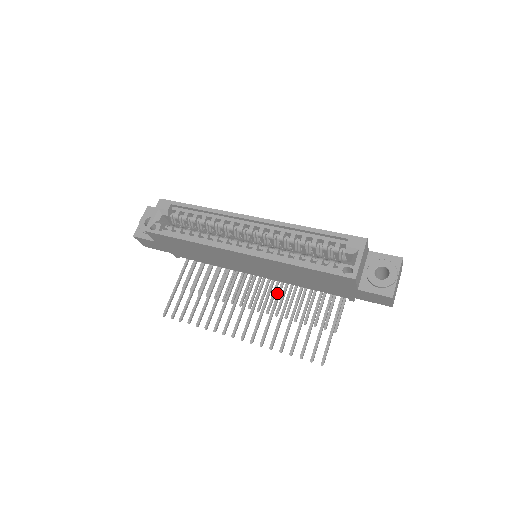
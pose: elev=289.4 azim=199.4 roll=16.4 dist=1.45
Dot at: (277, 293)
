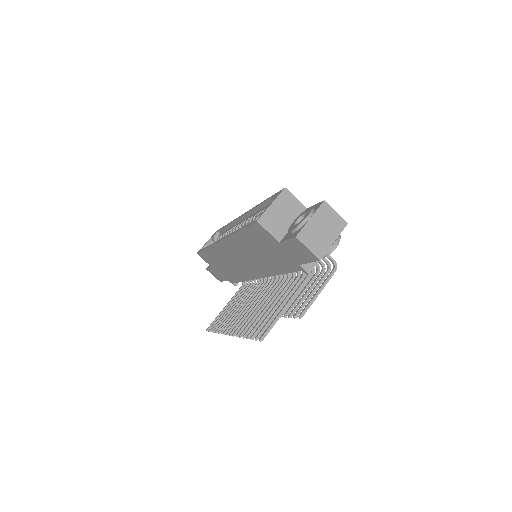
Dot at: (270, 290)
